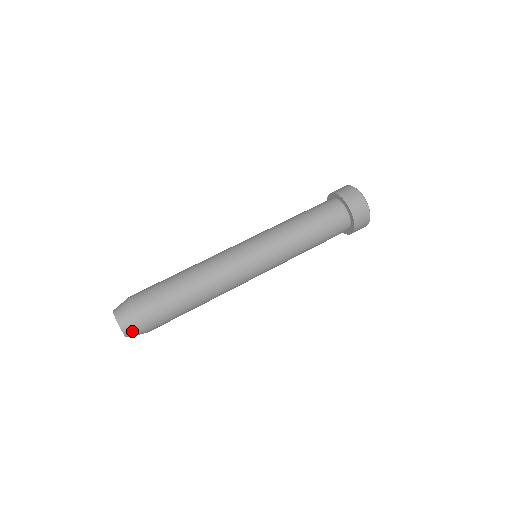
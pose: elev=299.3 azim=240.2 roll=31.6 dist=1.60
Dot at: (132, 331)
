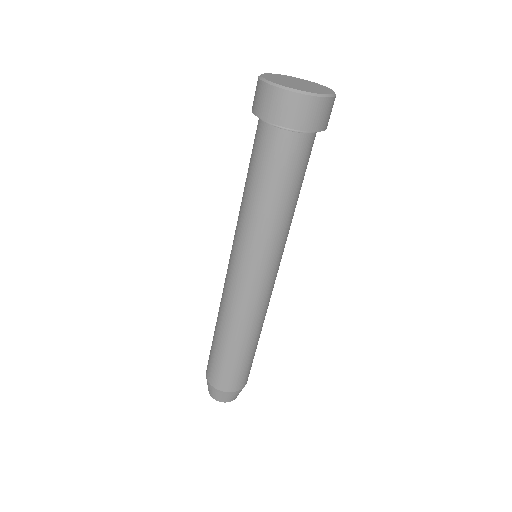
Dot at: (227, 398)
